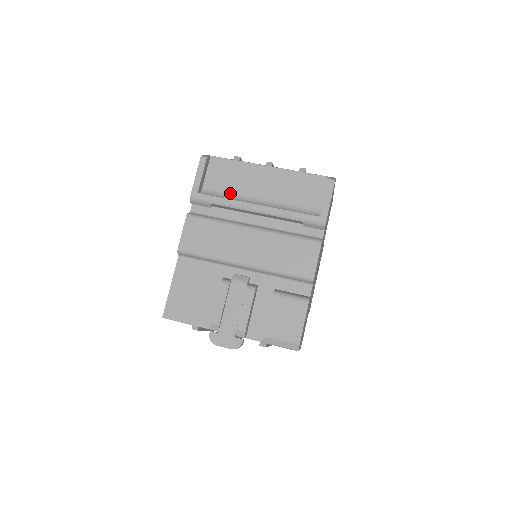
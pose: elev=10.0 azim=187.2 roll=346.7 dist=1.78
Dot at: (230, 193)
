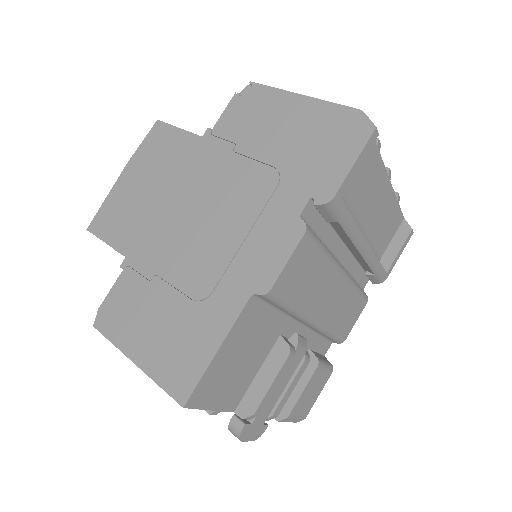
Dot at: (349, 203)
